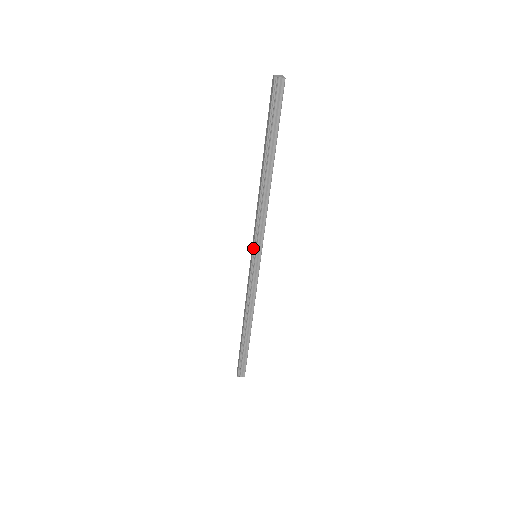
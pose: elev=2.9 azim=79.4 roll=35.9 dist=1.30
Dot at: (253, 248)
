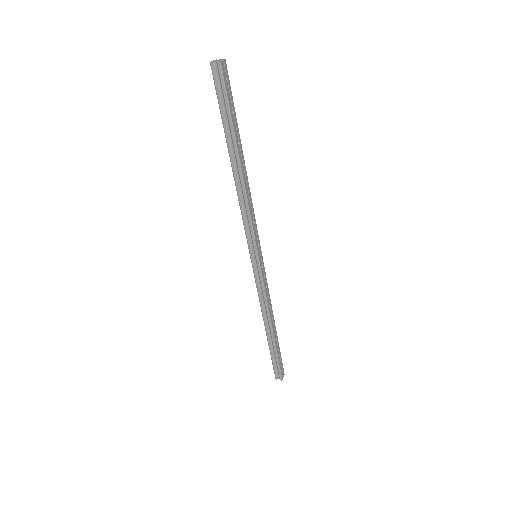
Dot at: (248, 248)
